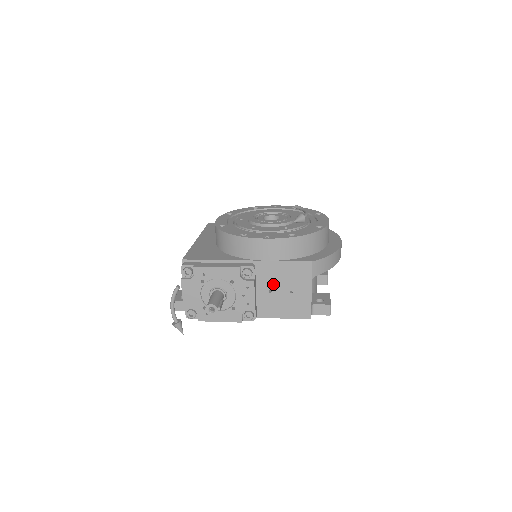
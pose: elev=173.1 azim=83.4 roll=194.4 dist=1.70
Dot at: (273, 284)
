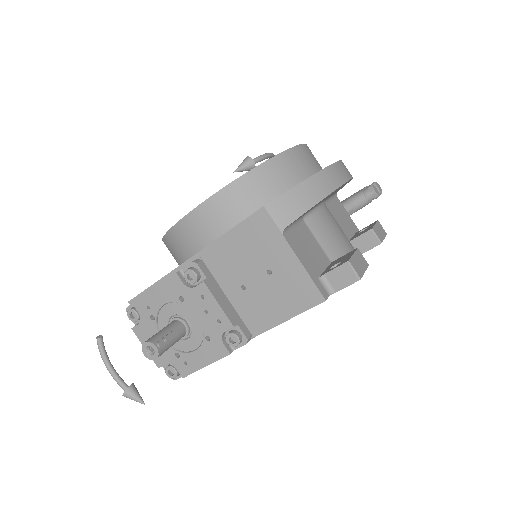
Dot at: (240, 274)
